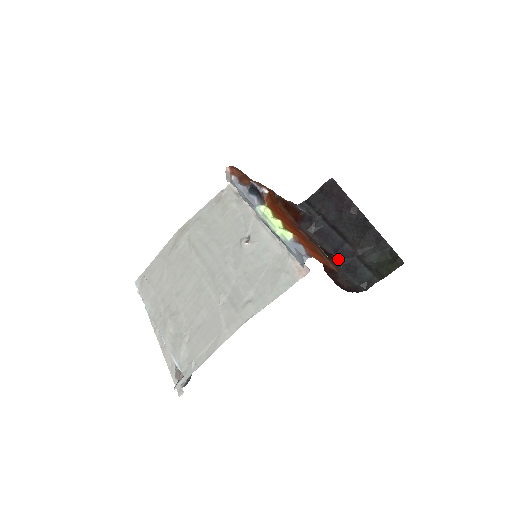
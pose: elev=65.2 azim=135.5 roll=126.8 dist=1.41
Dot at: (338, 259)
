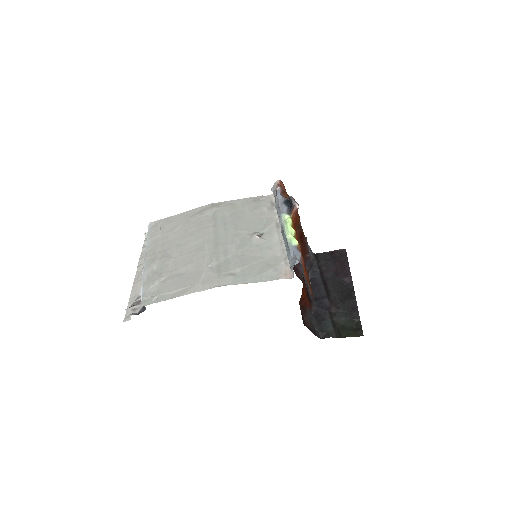
Dot at: (314, 305)
